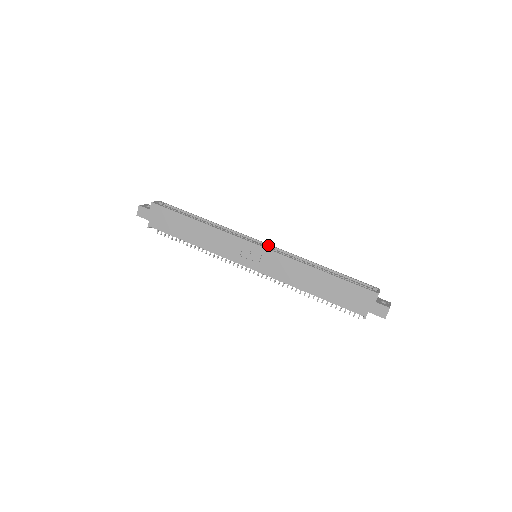
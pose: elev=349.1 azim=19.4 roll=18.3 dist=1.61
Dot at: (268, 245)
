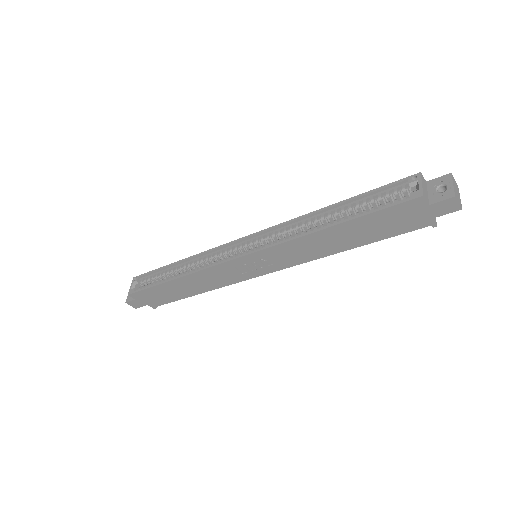
Dot at: (253, 236)
